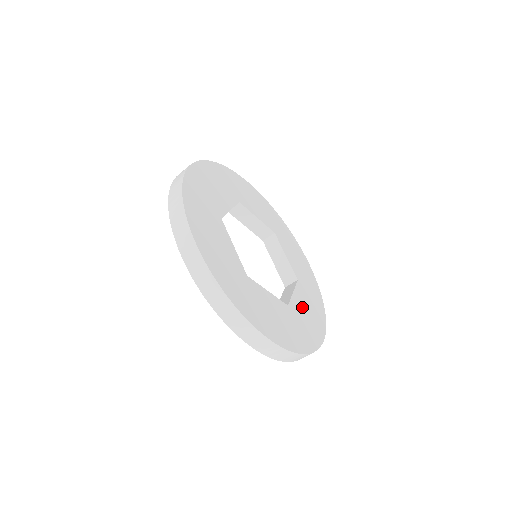
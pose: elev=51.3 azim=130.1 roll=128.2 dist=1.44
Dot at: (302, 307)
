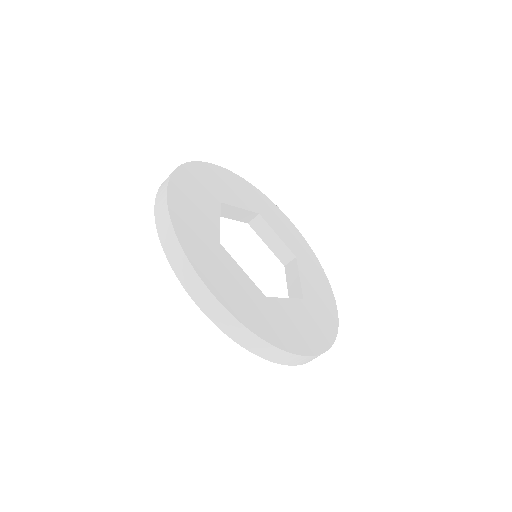
Dot at: (291, 314)
